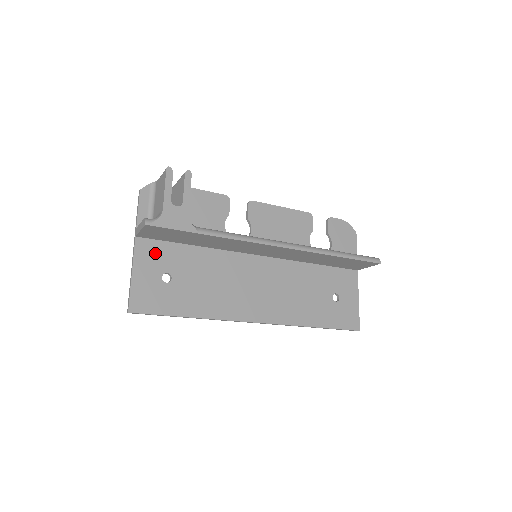
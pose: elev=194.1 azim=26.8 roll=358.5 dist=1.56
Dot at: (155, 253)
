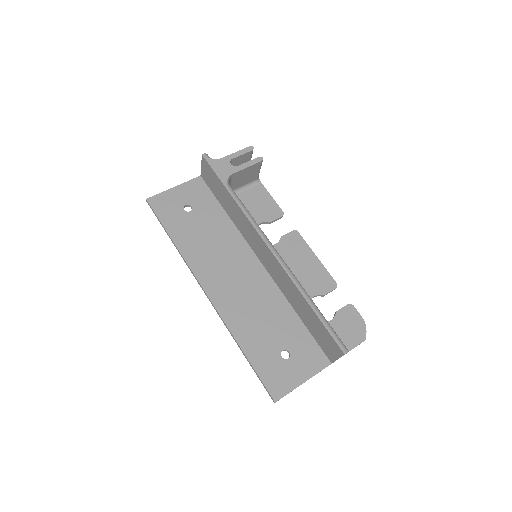
Dot at: (199, 192)
